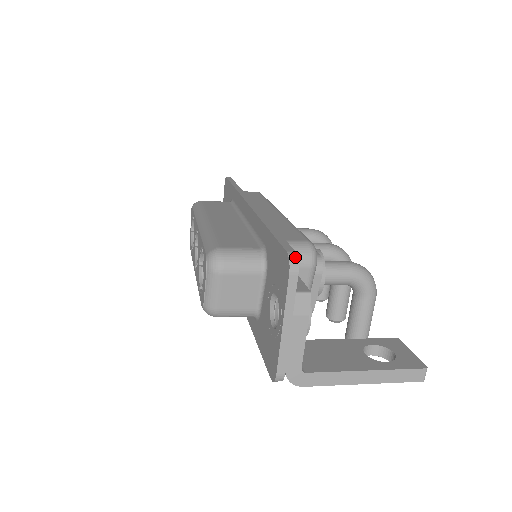
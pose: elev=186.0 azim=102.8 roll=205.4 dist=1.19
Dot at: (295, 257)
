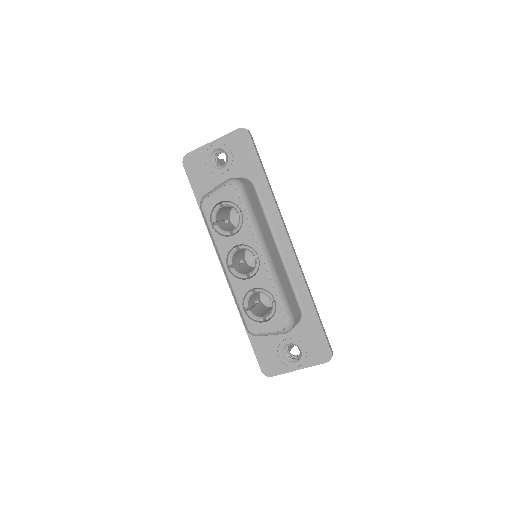
Dot at: occluded
